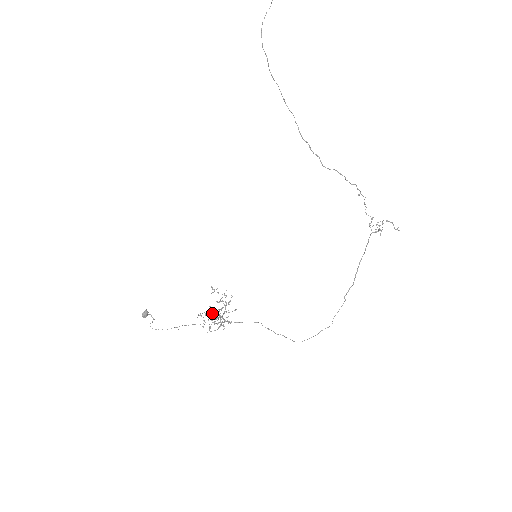
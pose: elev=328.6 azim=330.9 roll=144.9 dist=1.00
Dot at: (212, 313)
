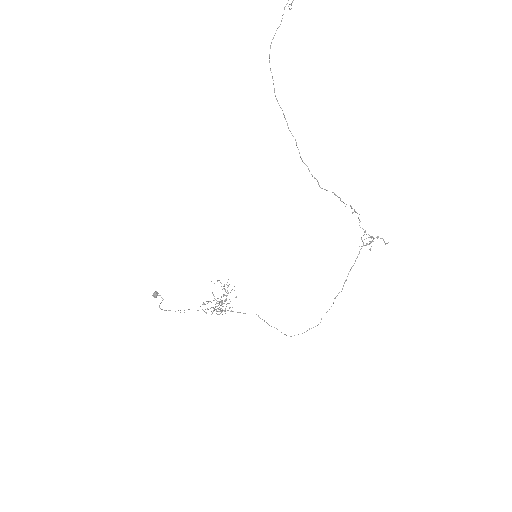
Dot at: occluded
